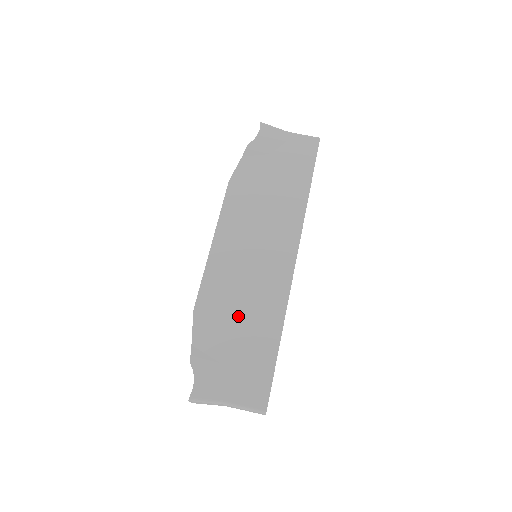
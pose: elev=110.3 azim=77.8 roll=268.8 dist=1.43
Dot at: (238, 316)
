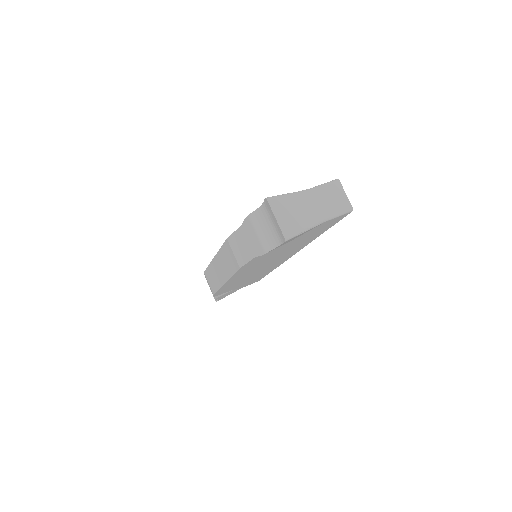
Dot at: occluded
